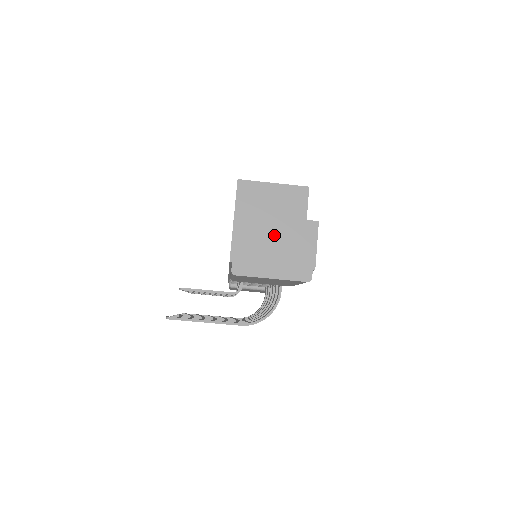
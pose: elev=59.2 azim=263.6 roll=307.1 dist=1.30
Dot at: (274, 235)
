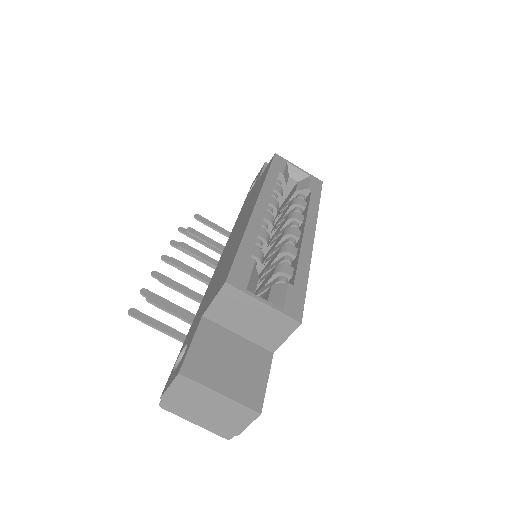
Dot at: (211, 403)
